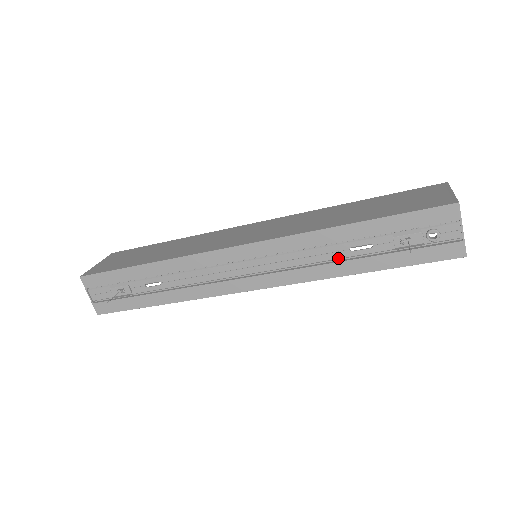
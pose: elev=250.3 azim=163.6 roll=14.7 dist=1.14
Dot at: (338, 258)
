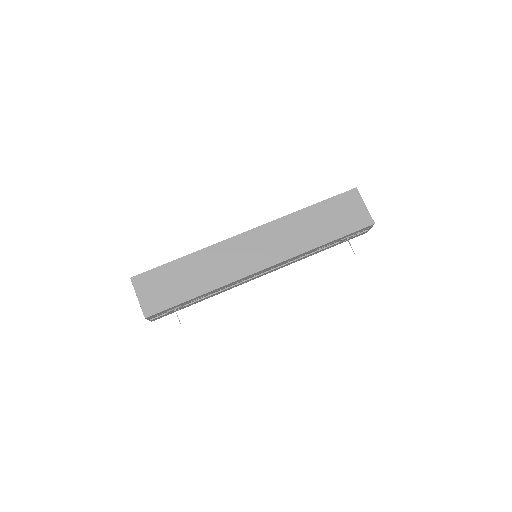
Dot at: (312, 253)
